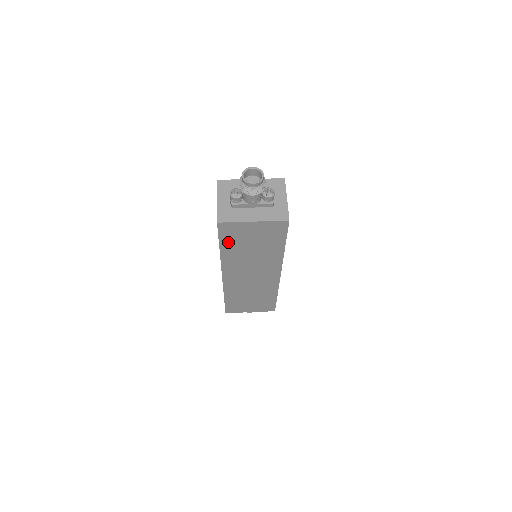
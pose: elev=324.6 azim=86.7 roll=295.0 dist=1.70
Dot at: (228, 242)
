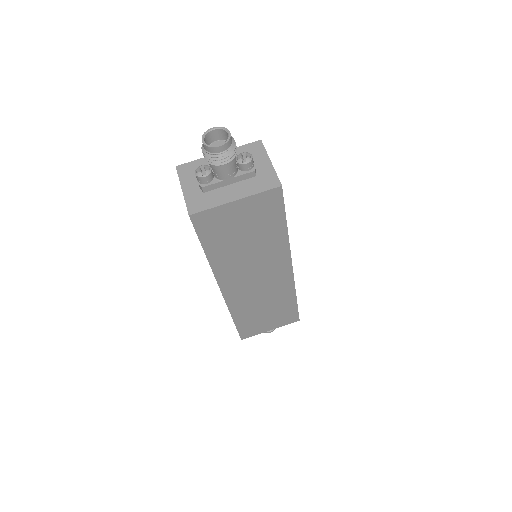
Dot at: (213, 241)
